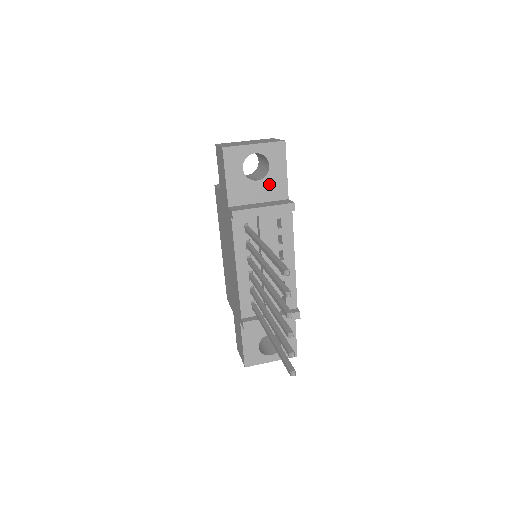
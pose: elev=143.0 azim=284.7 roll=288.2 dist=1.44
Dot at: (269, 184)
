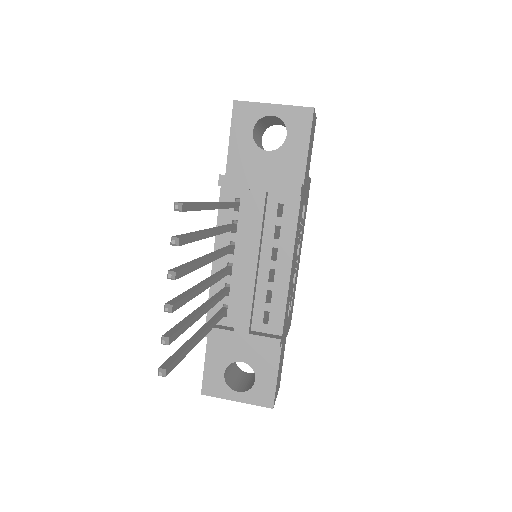
Dot at: (282, 159)
